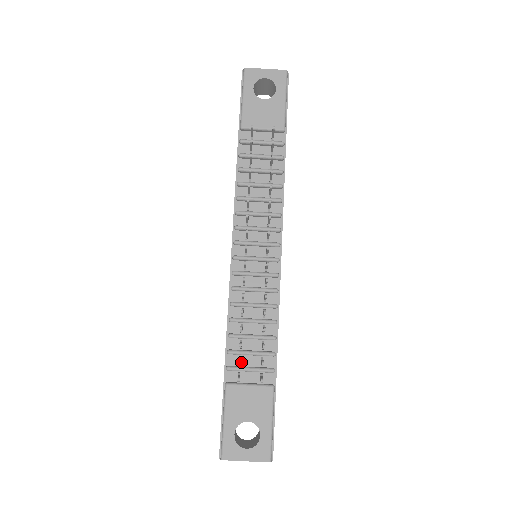
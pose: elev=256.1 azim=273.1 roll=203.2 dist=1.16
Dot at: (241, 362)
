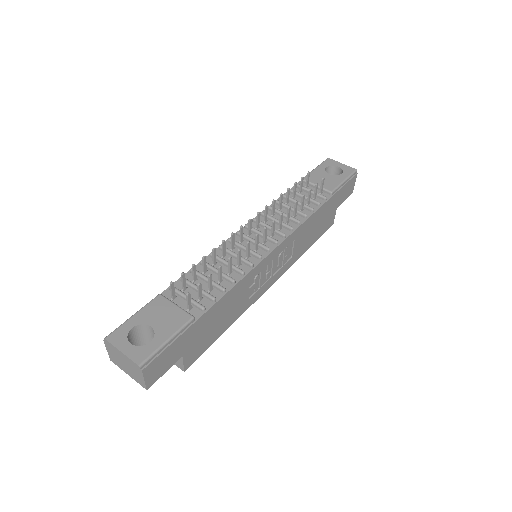
Dot at: (184, 291)
